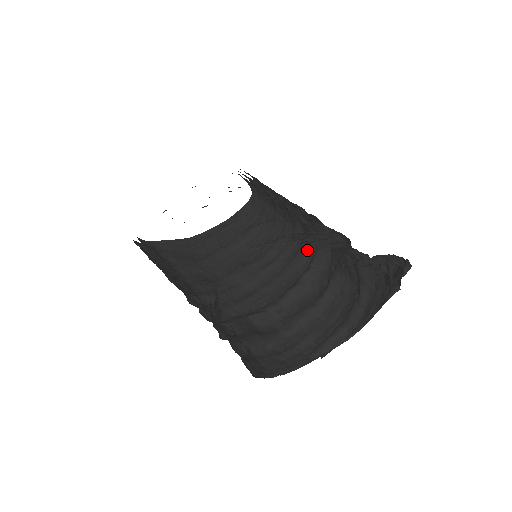
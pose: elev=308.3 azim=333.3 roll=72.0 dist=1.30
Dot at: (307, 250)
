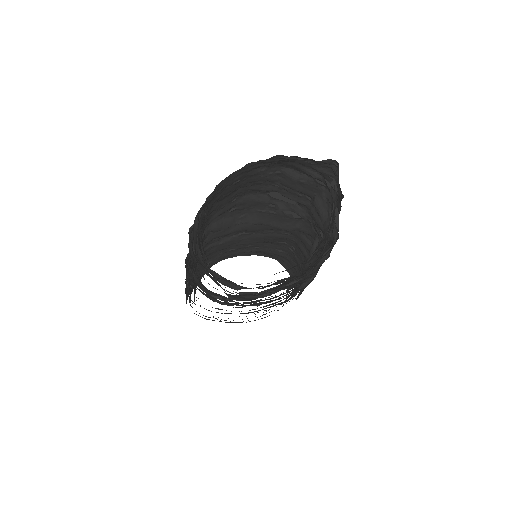
Dot at: occluded
